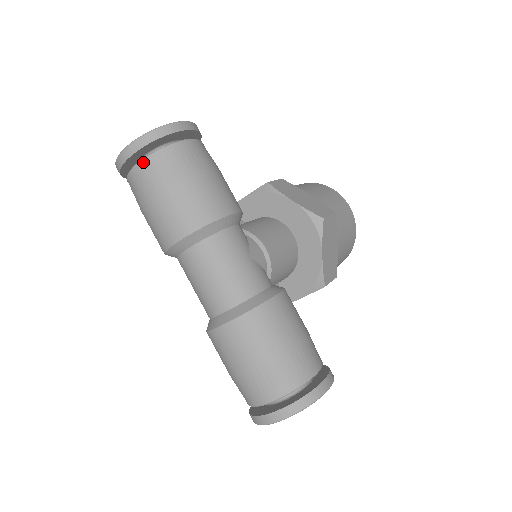
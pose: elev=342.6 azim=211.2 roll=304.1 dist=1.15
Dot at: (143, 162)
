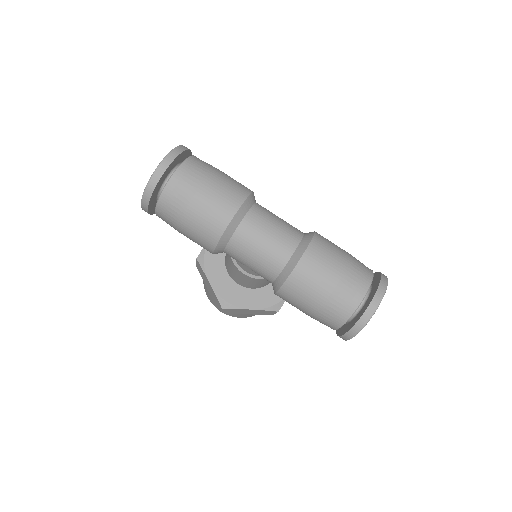
Dot at: (183, 165)
